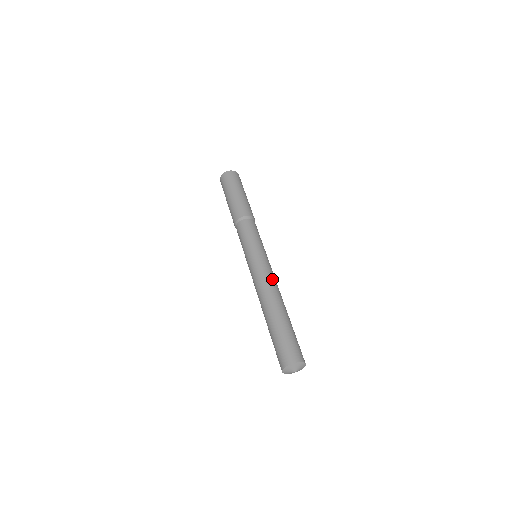
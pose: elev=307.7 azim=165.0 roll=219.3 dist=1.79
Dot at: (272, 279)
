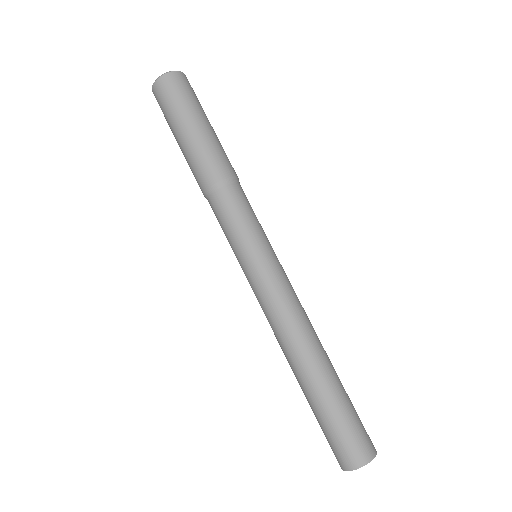
Dot at: (282, 316)
